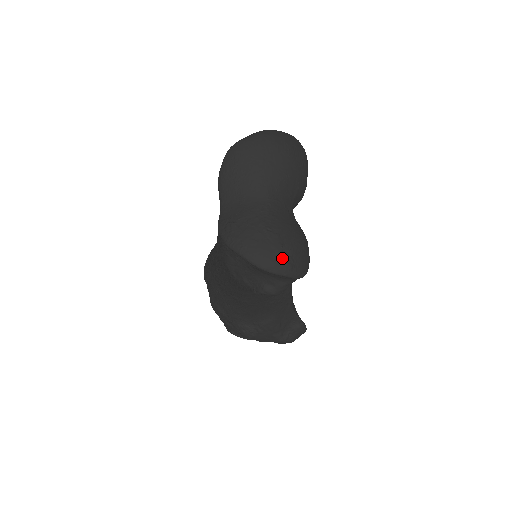
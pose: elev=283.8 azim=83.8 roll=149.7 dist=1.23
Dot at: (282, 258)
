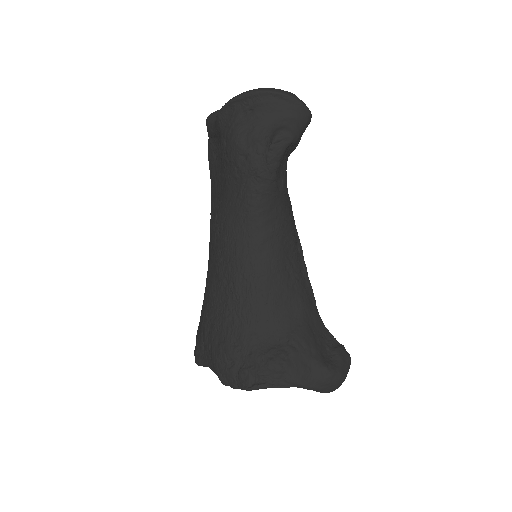
Dot at: (284, 91)
